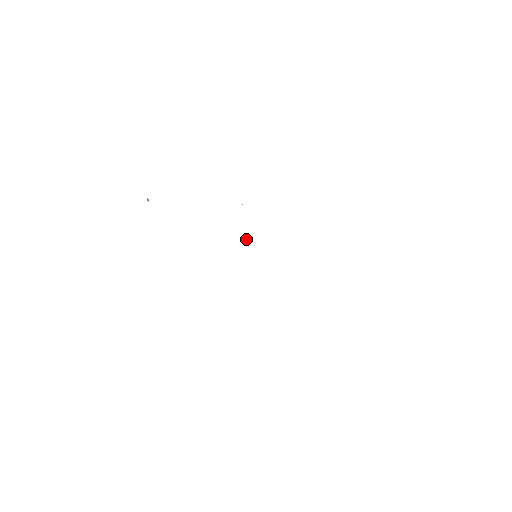
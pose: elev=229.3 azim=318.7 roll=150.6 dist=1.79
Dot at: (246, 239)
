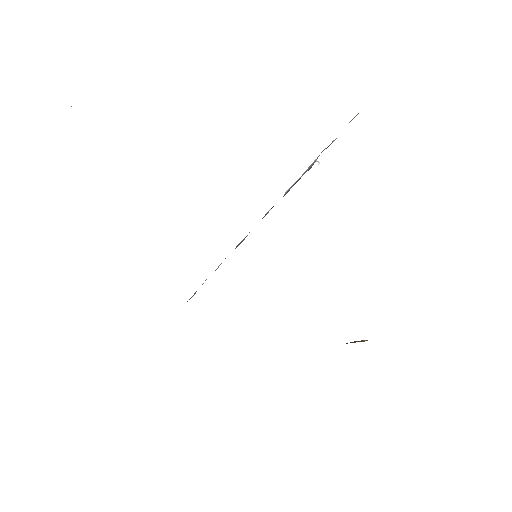
Dot at: occluded
